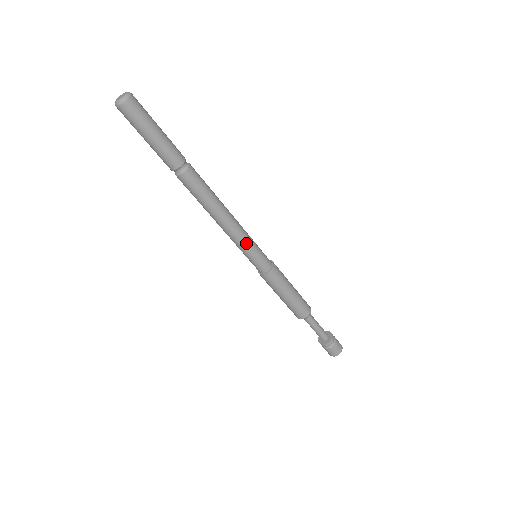
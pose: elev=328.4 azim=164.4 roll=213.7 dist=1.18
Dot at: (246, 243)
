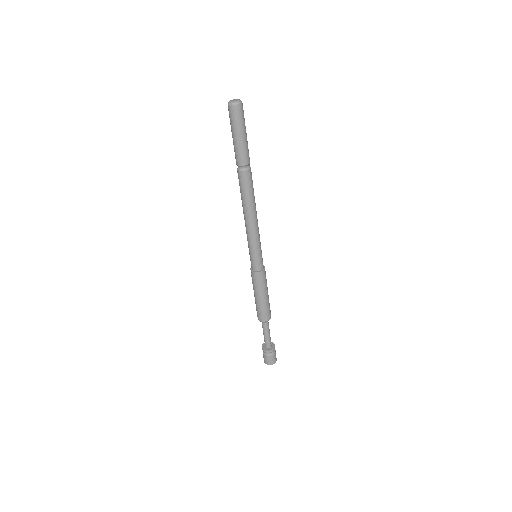
Dot at: (253, 243)
